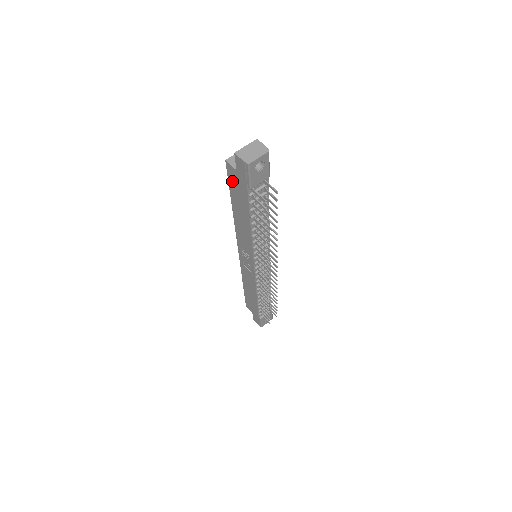
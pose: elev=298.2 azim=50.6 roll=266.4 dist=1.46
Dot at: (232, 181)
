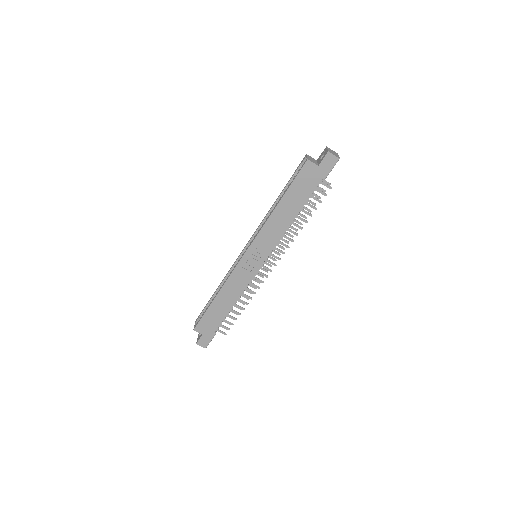
Dot at: (302, 177)
